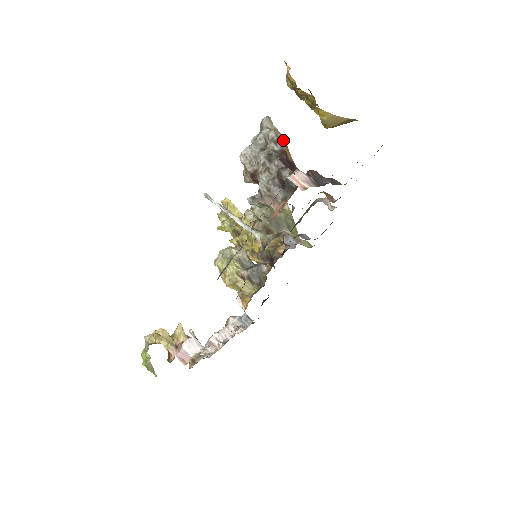
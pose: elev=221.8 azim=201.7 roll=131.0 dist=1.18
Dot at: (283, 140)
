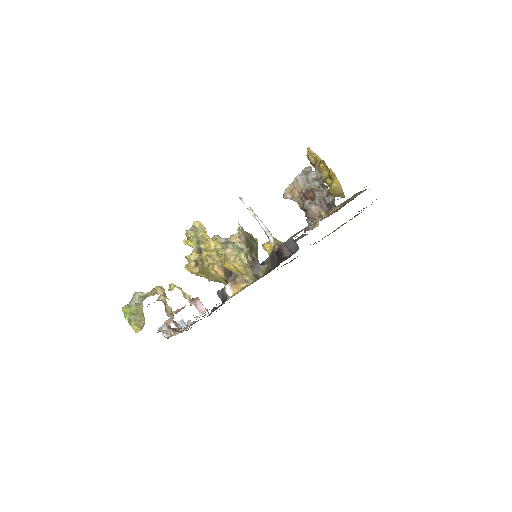
Dot at: occluded
